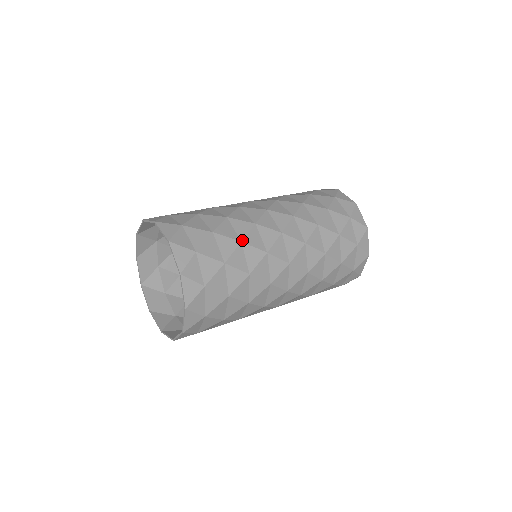
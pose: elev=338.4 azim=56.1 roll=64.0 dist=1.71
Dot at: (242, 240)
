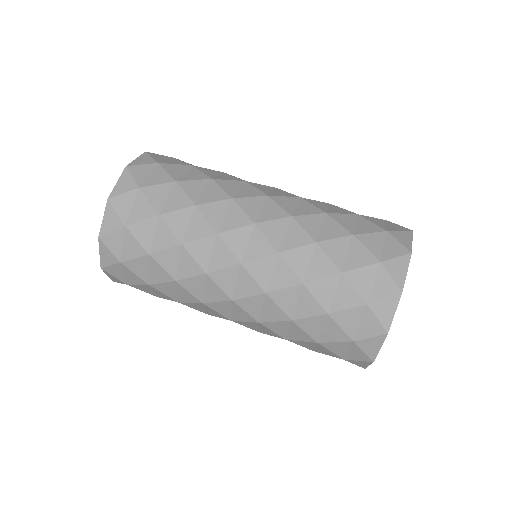
Dot at: (198, 204)
